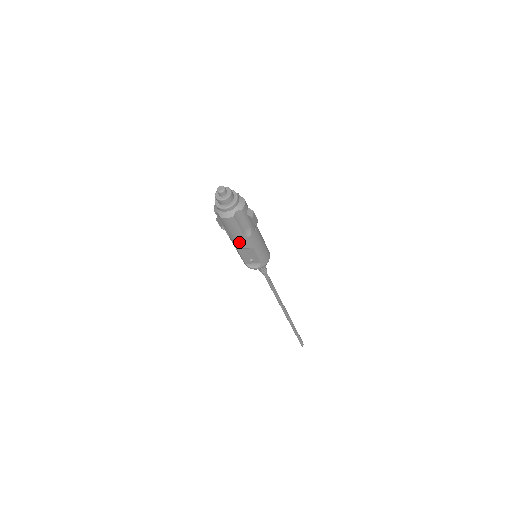
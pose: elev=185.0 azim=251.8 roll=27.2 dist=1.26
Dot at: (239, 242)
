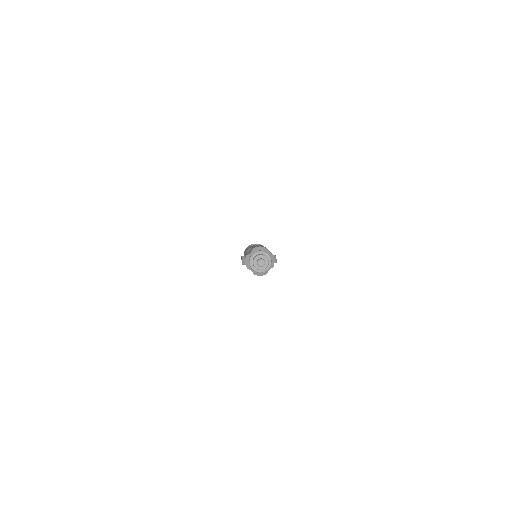
Dot at: occluded
